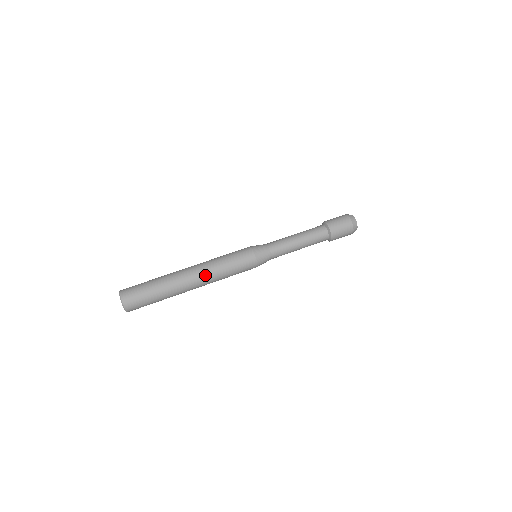
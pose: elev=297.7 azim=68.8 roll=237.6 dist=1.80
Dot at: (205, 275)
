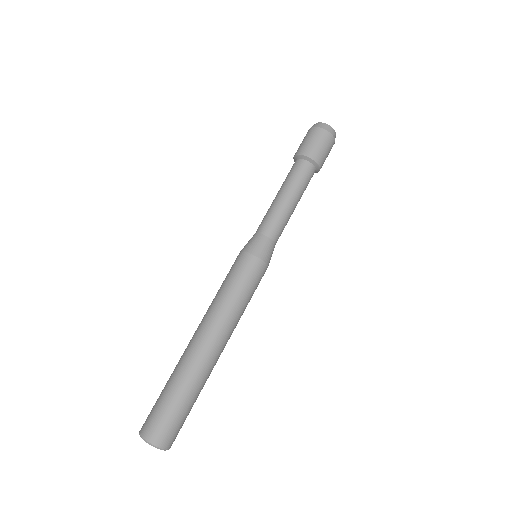
Dot at: (222, 329)
